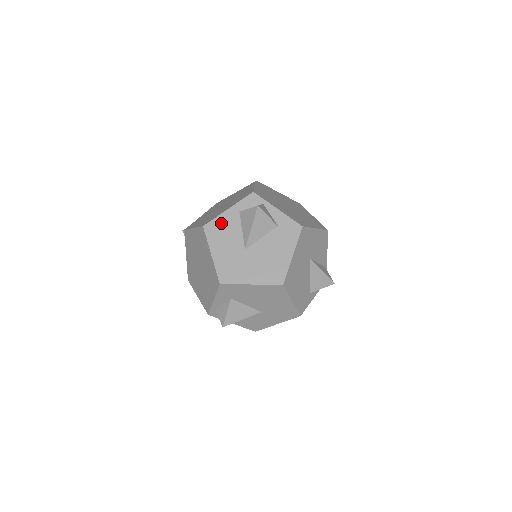
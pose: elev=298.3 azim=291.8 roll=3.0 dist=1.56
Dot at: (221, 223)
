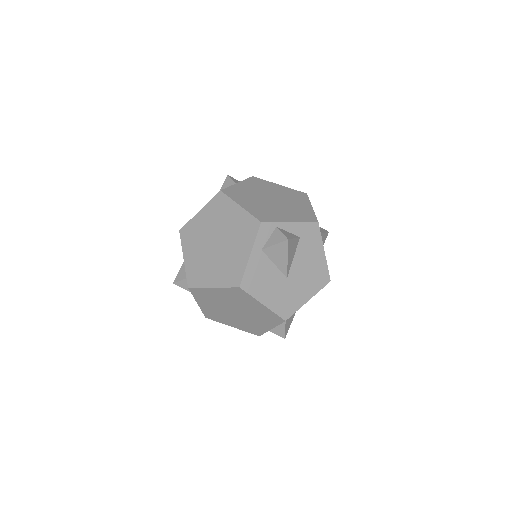
Dot at: (253, 272)
